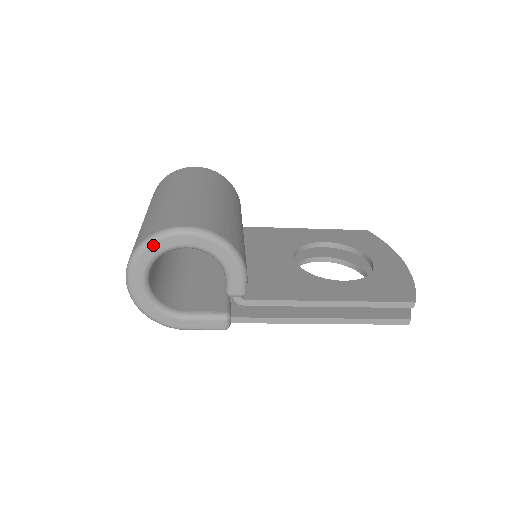
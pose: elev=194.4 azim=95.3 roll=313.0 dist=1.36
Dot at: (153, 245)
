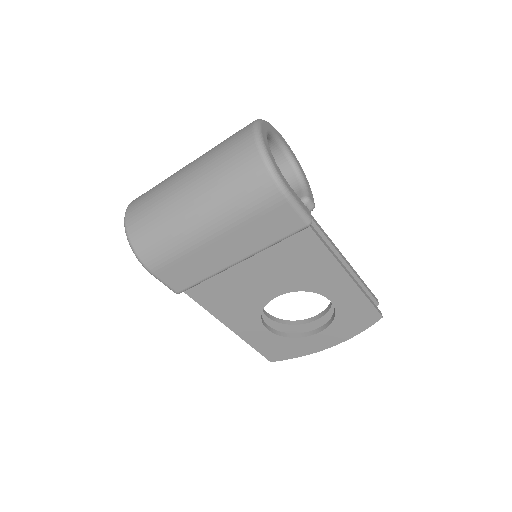
Dot at: (271, 126)
